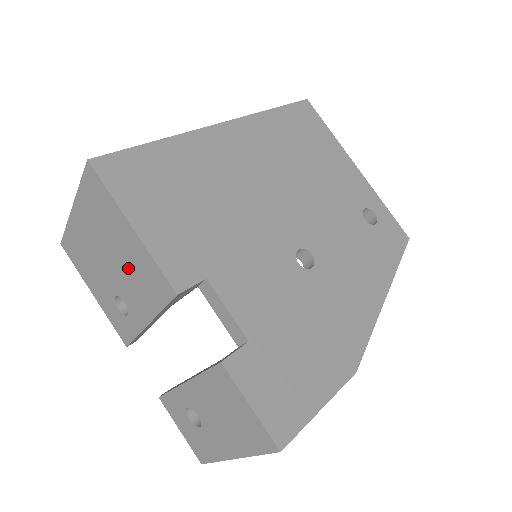
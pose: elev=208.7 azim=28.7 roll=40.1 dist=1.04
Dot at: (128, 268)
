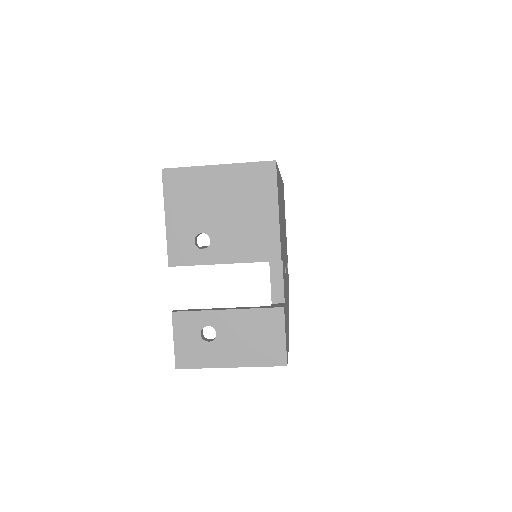
Dot at: (245, 226)
